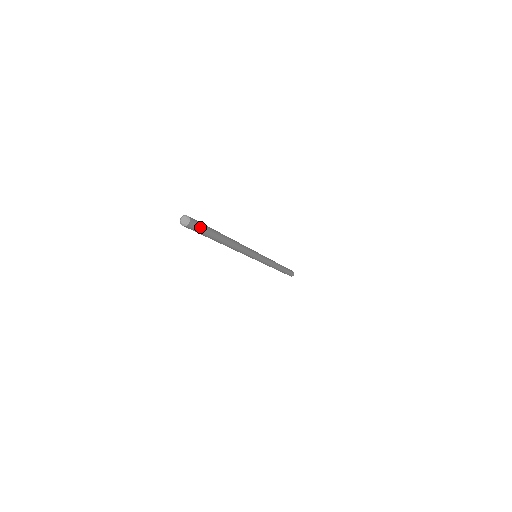
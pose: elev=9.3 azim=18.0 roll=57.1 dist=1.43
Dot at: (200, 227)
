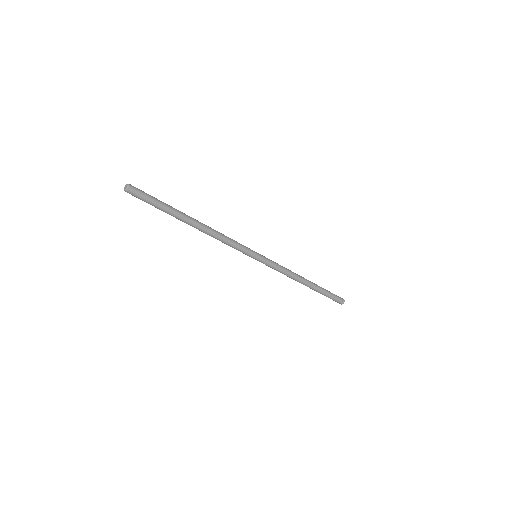
Dot at: (146, 194)
